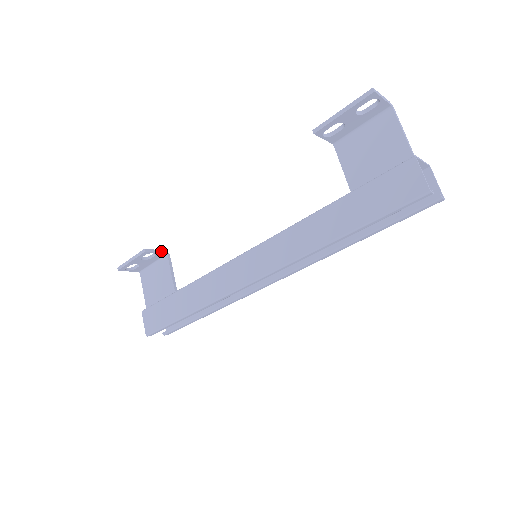
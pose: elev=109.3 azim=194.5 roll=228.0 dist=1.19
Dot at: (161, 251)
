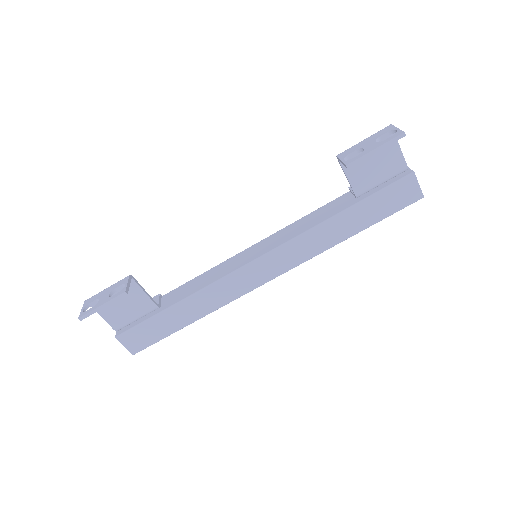
Dot at: (129, 280)
